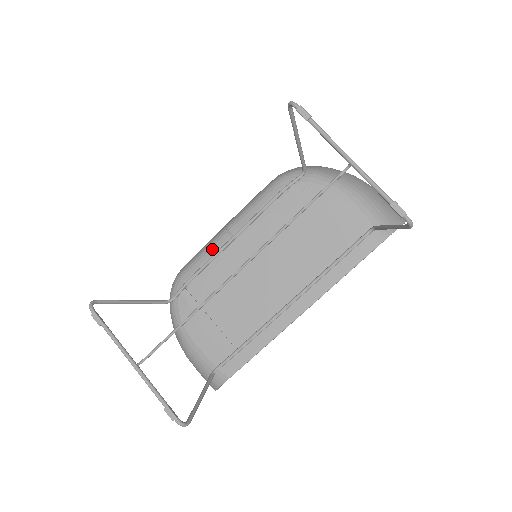
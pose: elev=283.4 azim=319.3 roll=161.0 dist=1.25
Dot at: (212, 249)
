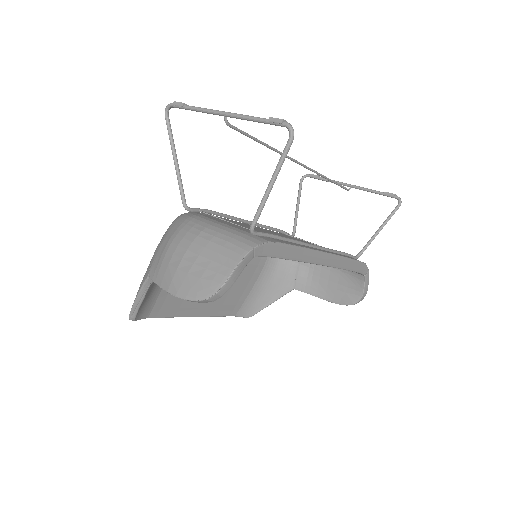
Dot at: occluded
